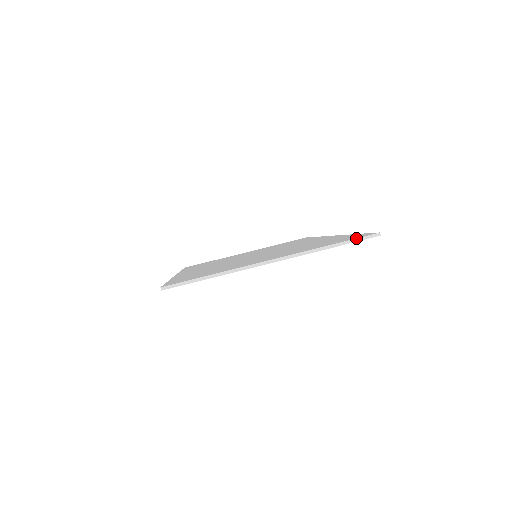
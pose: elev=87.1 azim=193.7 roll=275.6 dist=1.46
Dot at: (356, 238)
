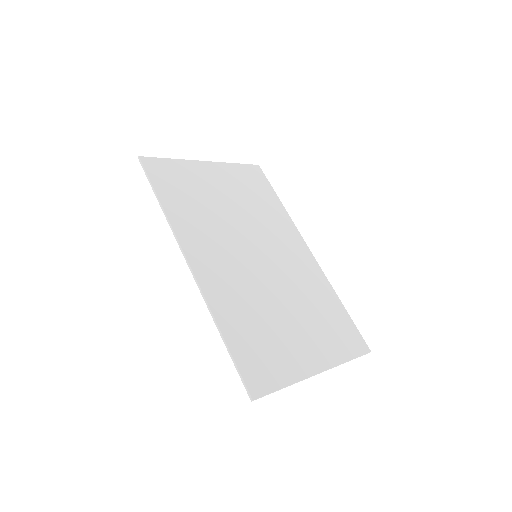
Dot at: occluded
